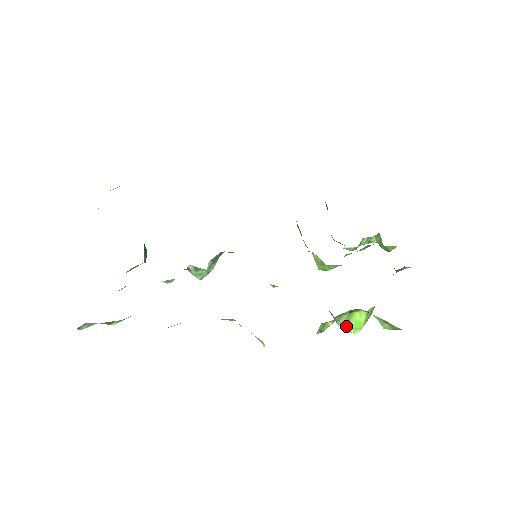
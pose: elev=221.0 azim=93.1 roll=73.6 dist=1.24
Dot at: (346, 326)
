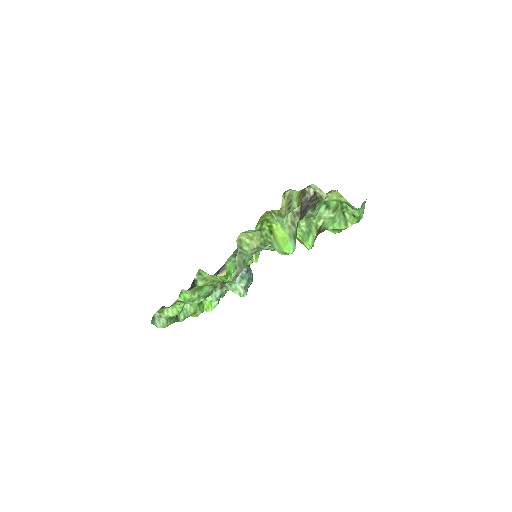
Dot at: (280, 249)
